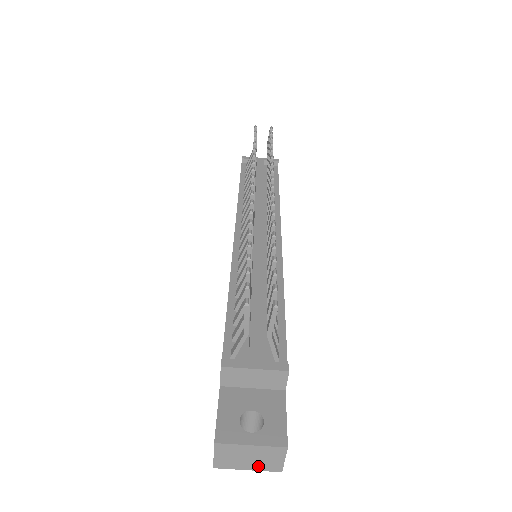
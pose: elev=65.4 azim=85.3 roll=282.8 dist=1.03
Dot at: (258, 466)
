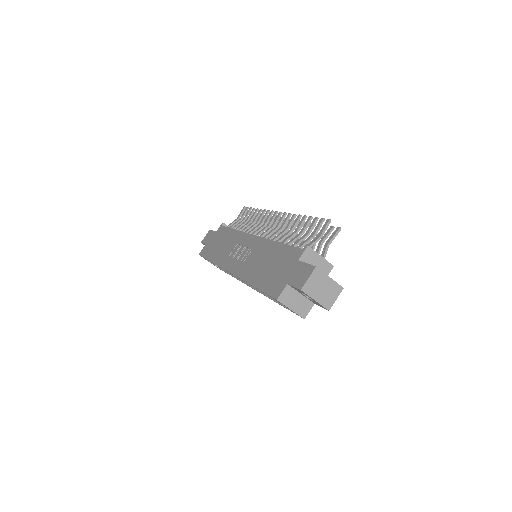
Dot at: (322, 299)
